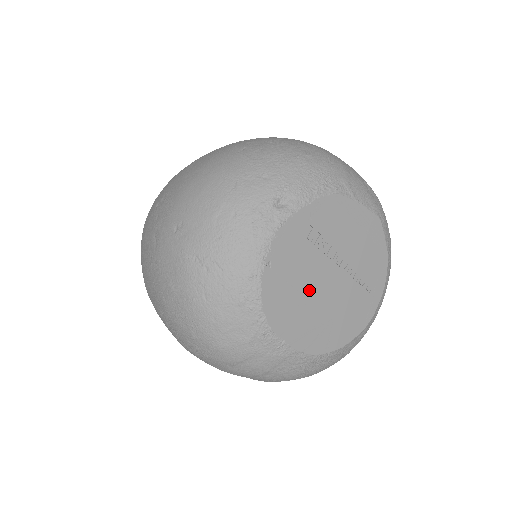
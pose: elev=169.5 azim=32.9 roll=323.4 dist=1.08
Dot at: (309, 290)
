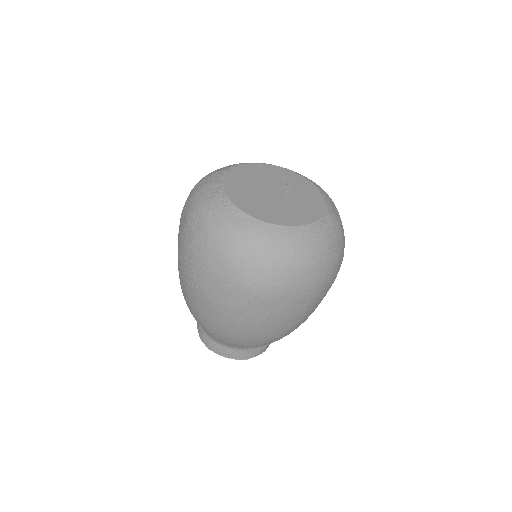
Dot at: (260, 184)
